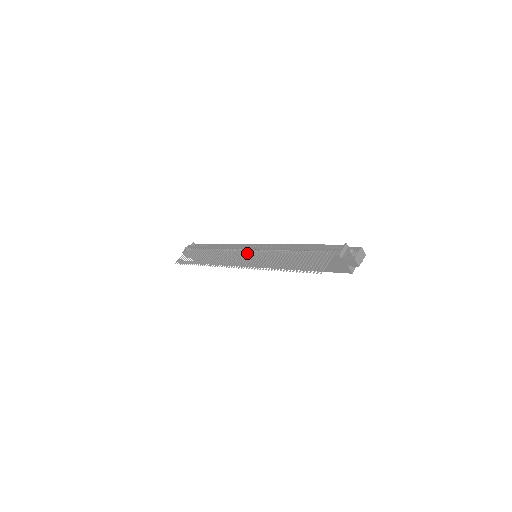
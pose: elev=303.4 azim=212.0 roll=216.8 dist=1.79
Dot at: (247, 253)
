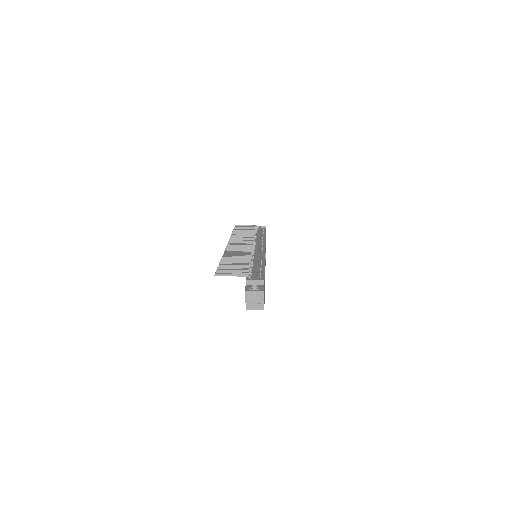
Dot at: (248, 244)
